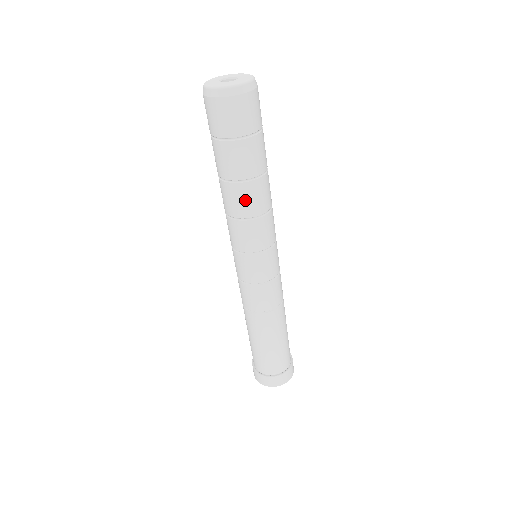
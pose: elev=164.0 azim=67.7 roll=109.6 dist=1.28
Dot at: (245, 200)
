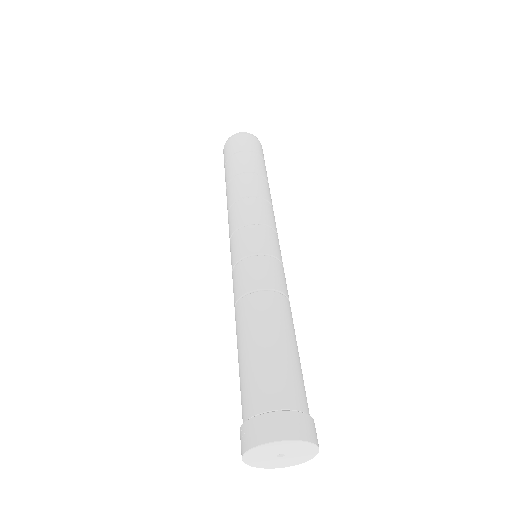
Dot at: (265, 188)
